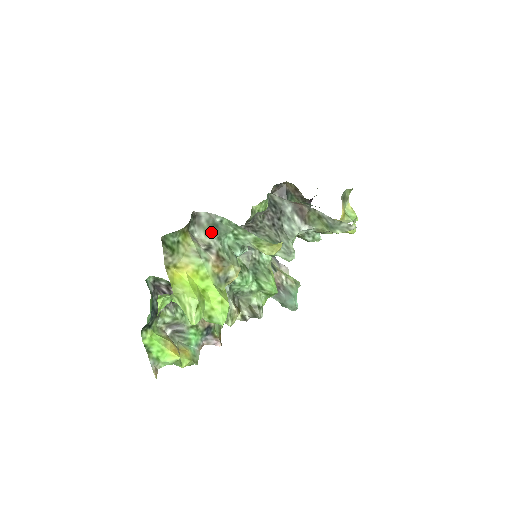
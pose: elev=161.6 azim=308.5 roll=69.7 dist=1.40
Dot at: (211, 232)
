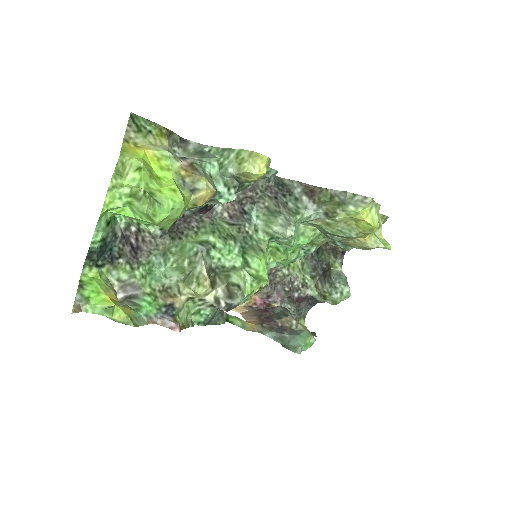
Dot at: (194, 155)
